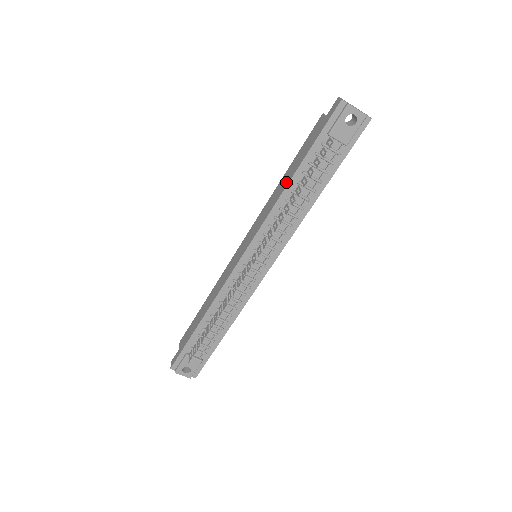
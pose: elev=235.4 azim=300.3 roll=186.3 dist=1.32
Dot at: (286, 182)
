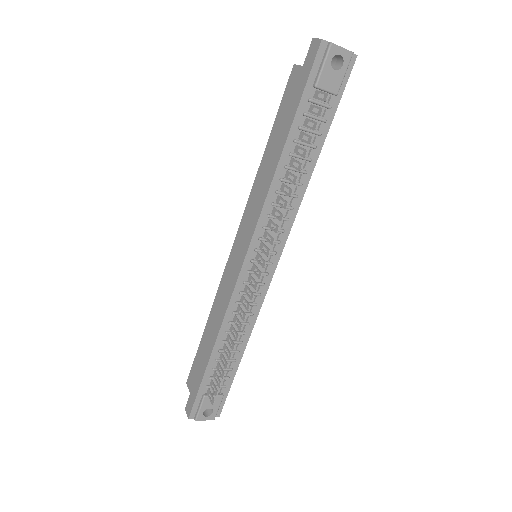
Dot at: (275, 158)
